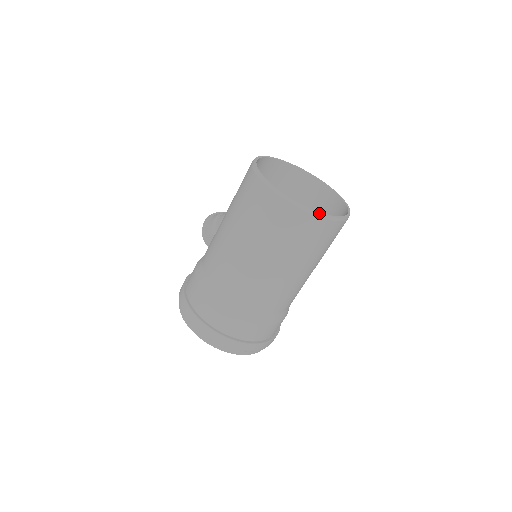
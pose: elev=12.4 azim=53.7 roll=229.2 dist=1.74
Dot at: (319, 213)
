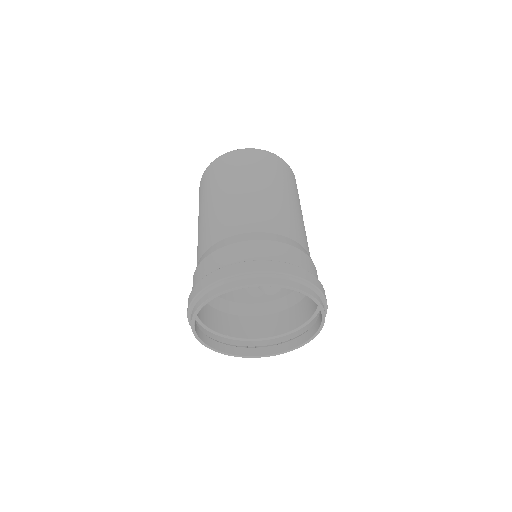
Dot at: (217, 159)
